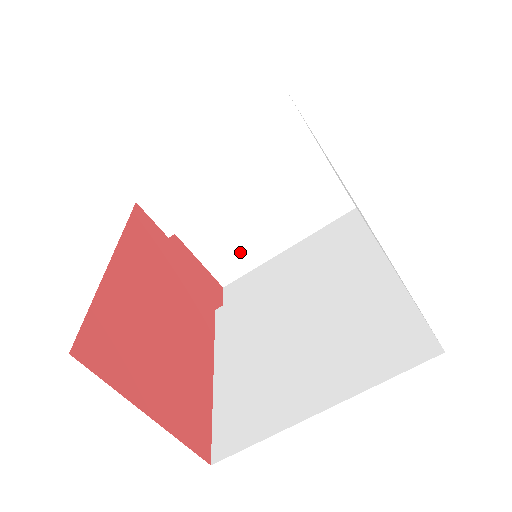
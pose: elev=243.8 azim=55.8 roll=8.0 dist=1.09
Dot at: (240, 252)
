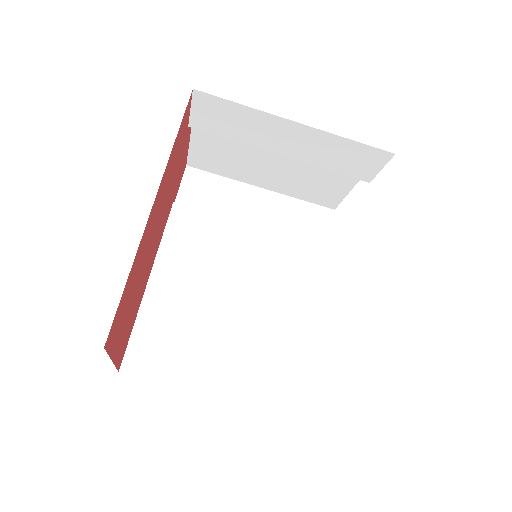
Dot at: (228, 163)
